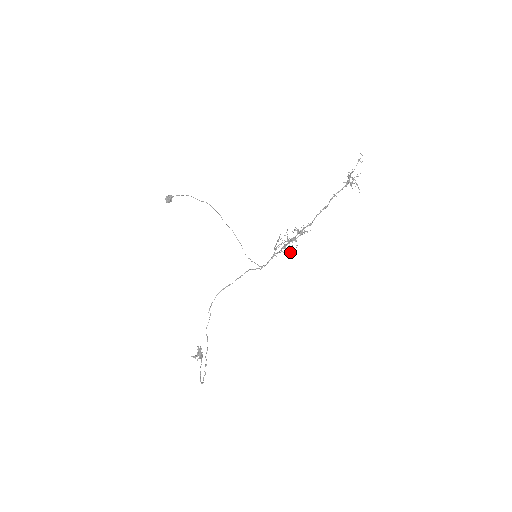
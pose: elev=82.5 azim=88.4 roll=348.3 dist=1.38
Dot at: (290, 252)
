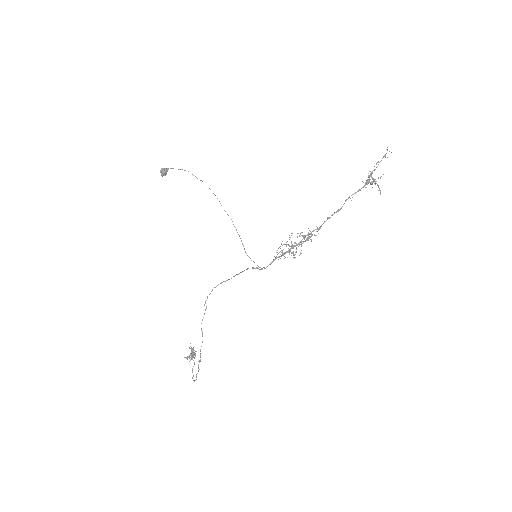
Dot at: (294, 255)
